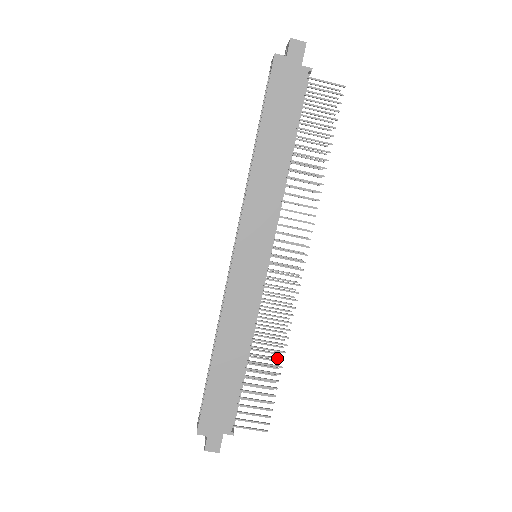
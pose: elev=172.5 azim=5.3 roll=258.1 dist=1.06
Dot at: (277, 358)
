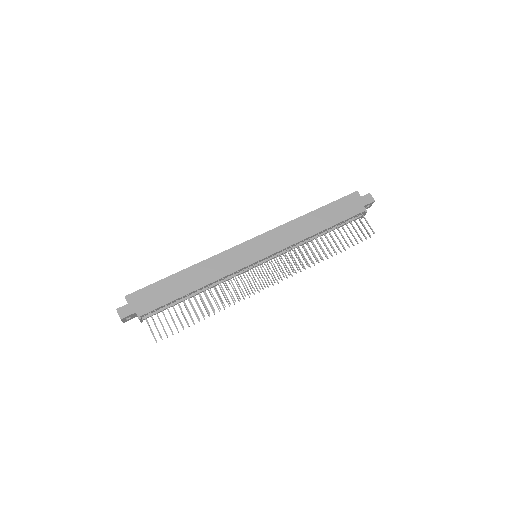
Dot at: occluded
